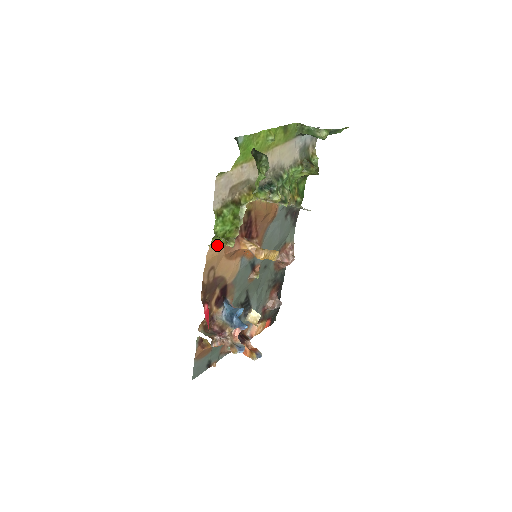
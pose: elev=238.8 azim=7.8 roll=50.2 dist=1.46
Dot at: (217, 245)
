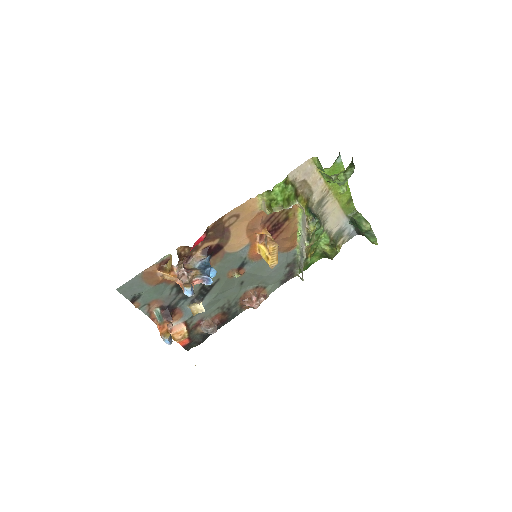
Dot at: (258, 205)
